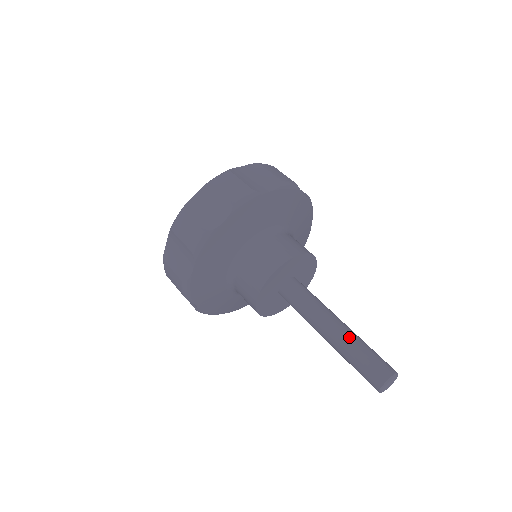
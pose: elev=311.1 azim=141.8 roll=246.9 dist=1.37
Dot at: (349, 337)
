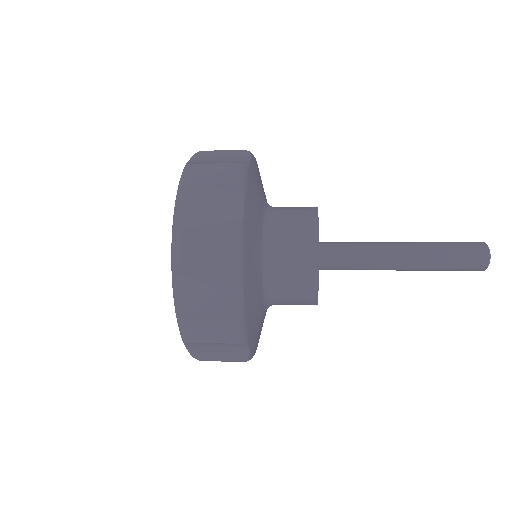
Dot at: (421, 242)
